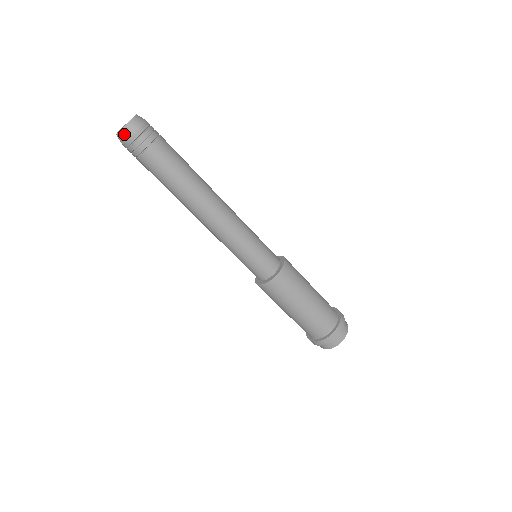
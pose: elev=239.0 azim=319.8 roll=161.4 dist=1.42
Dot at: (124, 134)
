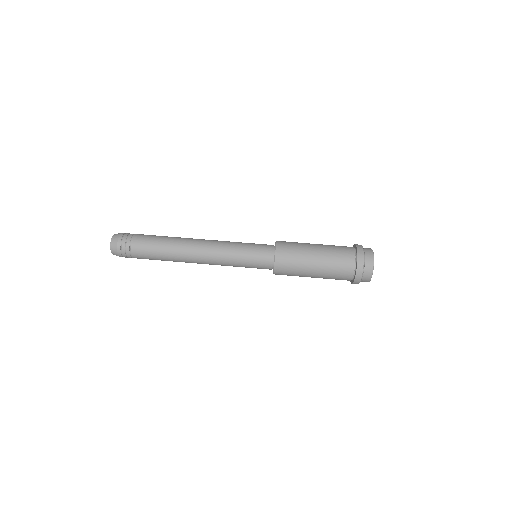
Dot at: (114, 239)
